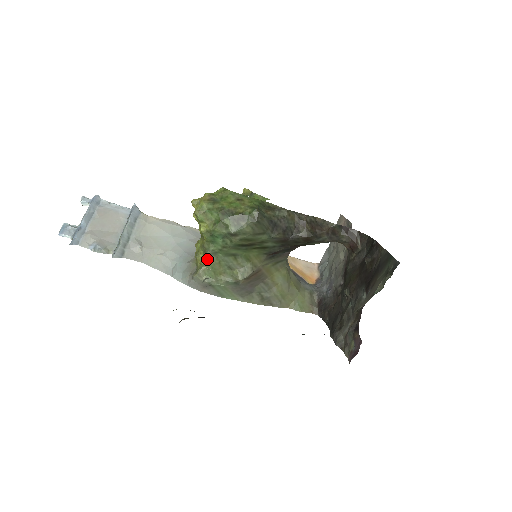
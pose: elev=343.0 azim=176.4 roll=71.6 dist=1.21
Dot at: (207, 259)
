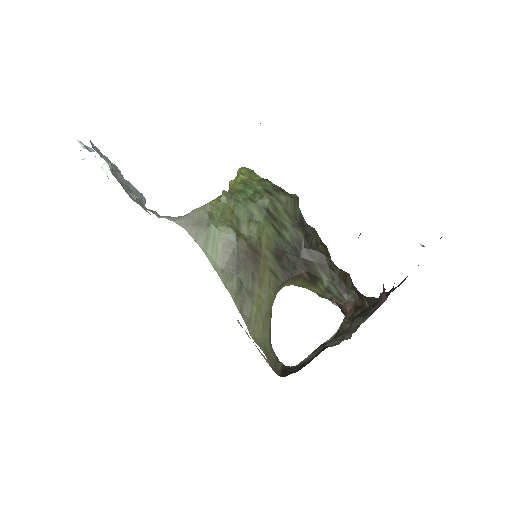
Dot at: (226, 197)
